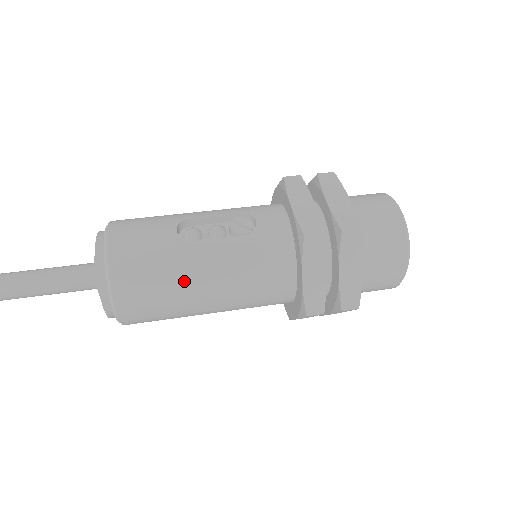
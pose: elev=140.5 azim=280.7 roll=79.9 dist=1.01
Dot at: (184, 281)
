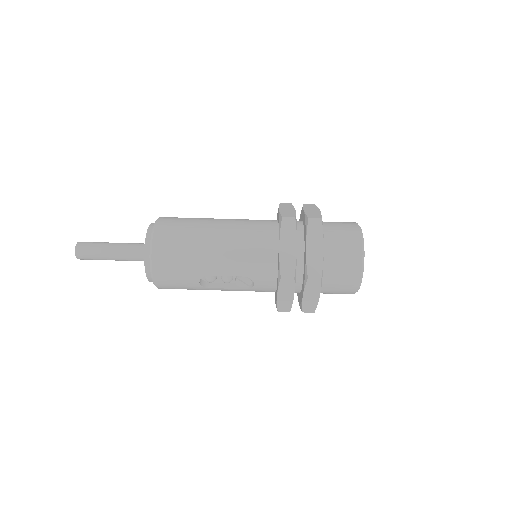
Dot at: occluded
